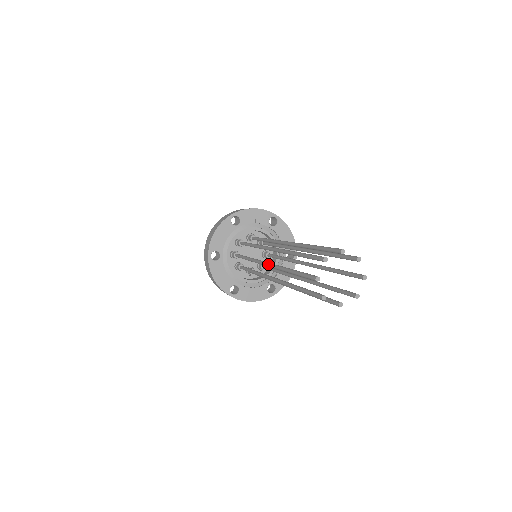
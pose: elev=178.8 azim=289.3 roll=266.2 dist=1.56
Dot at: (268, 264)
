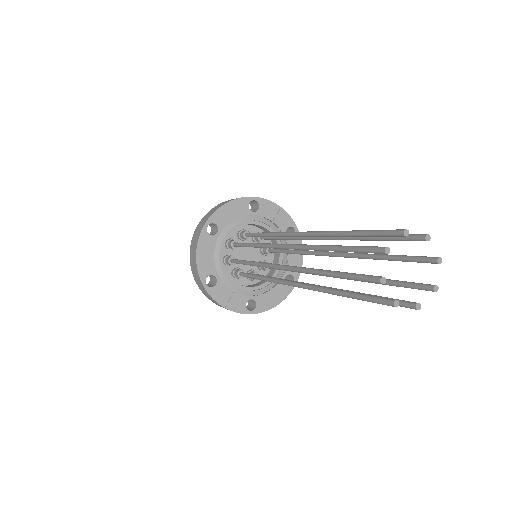
Dot at: (291, 244)
